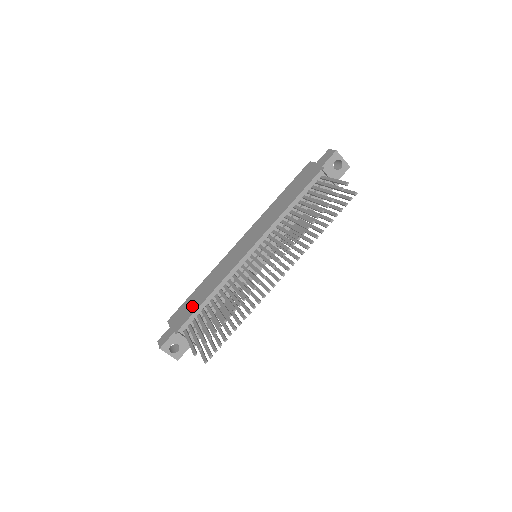
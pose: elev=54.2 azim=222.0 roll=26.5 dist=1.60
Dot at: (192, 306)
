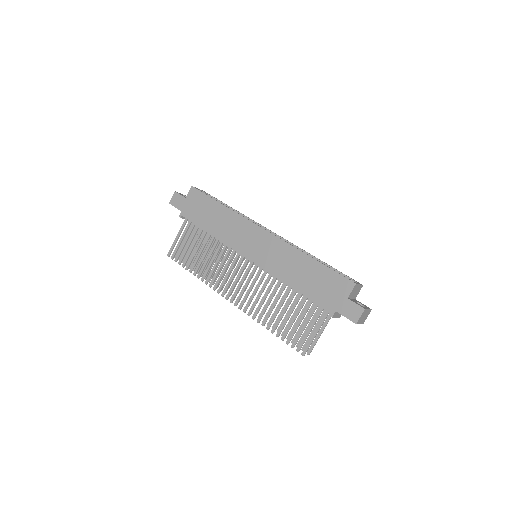
Dot at: (201, 215)
